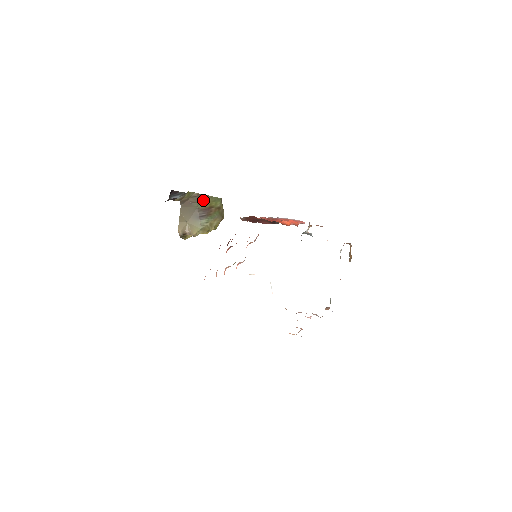
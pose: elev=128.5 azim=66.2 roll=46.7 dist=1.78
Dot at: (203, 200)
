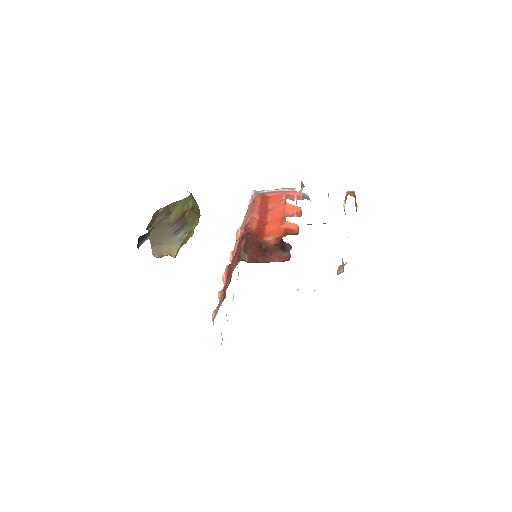
Dot at: (172, 210)
